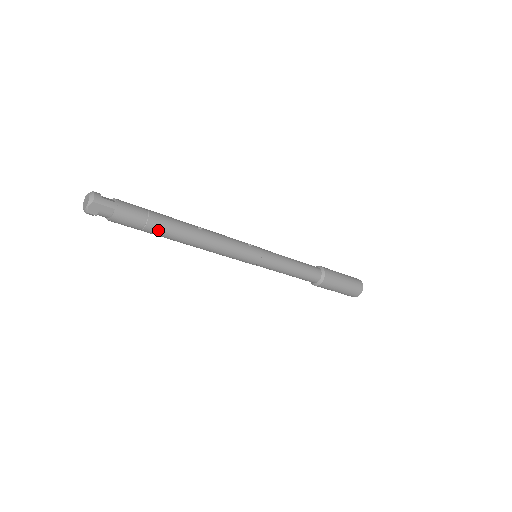
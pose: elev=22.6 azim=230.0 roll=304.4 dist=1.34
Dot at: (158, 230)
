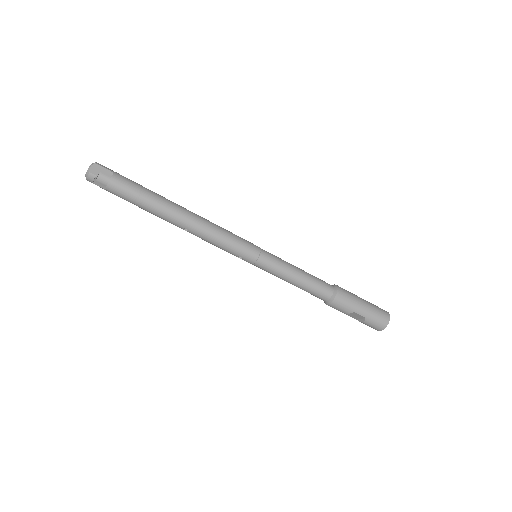
Dot at: (153, 199)
